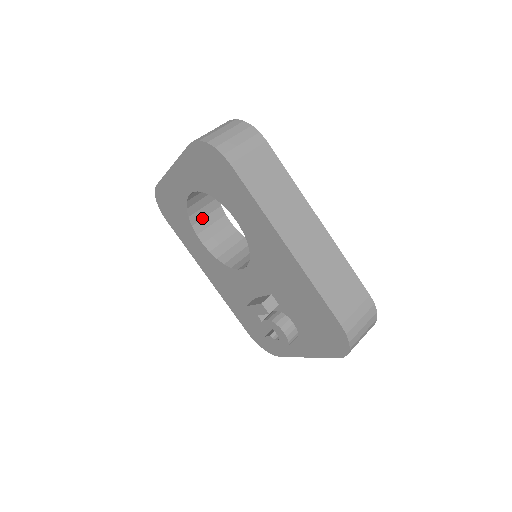
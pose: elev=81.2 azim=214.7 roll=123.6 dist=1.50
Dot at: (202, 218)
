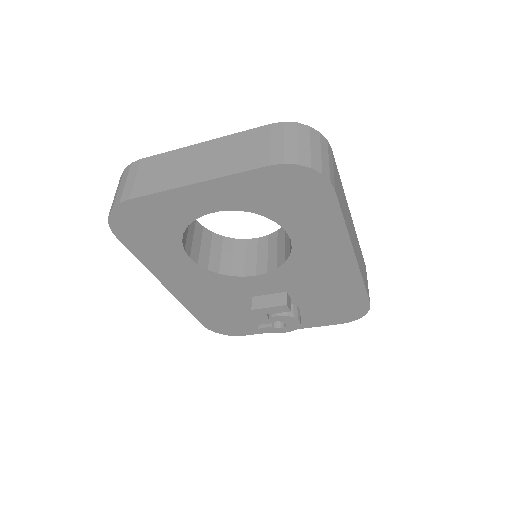
Dot at: occluded
